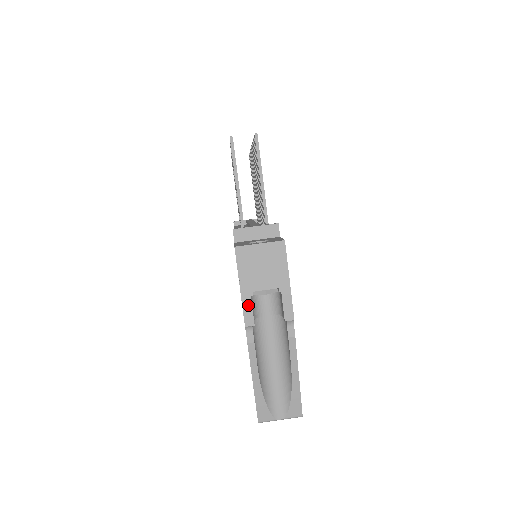
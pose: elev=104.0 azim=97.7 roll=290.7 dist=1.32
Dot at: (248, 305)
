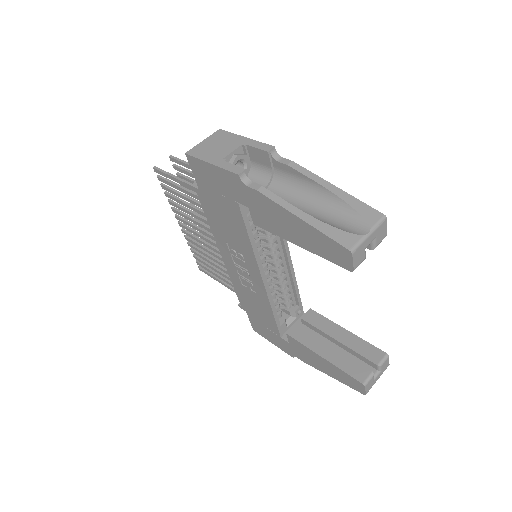
Dot at: (227, 165)
